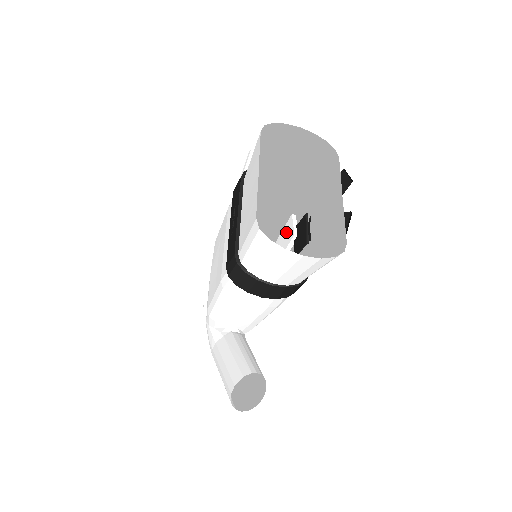
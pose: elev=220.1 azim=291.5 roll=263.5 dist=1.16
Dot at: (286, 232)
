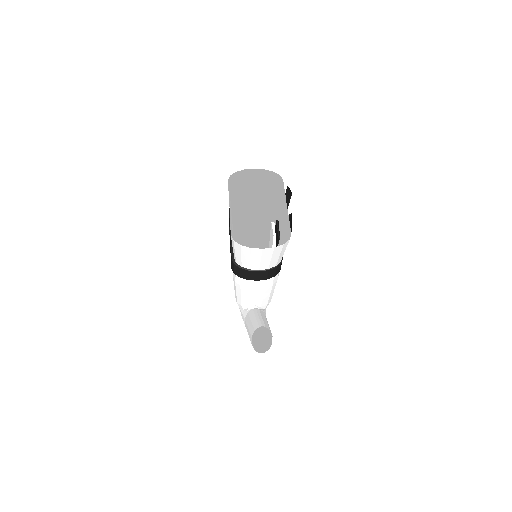
Dot at: (271, 235)
